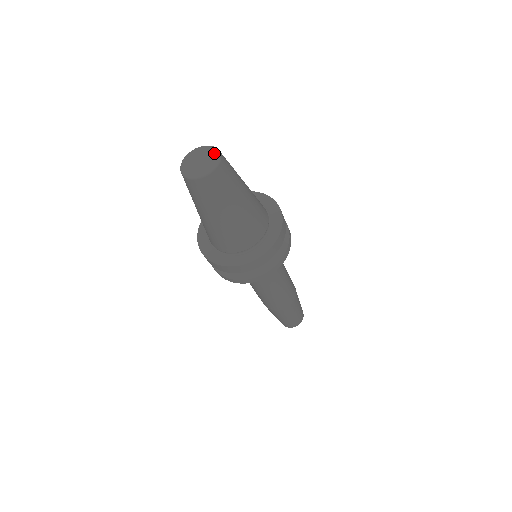
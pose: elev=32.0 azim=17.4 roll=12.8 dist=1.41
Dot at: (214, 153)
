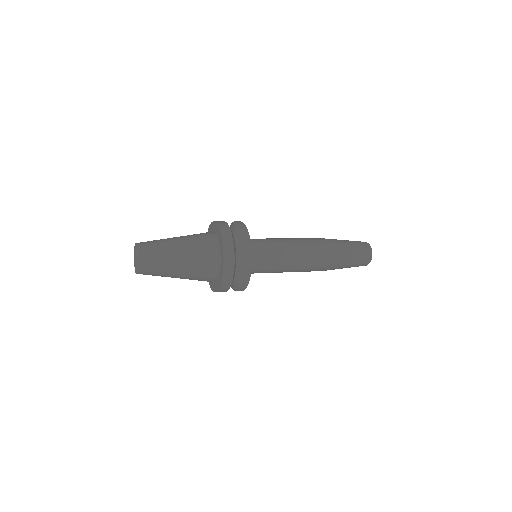
Dot at: (136, 253)
